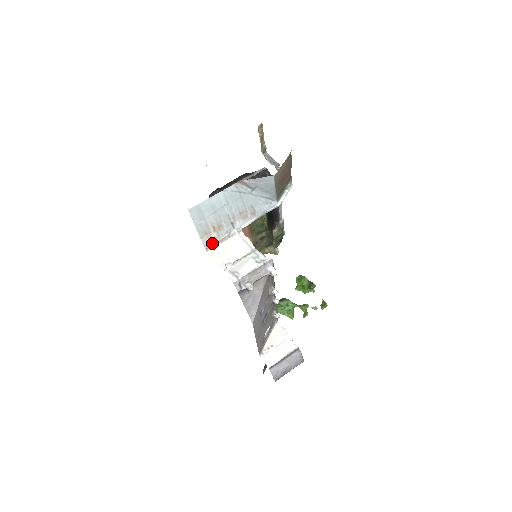
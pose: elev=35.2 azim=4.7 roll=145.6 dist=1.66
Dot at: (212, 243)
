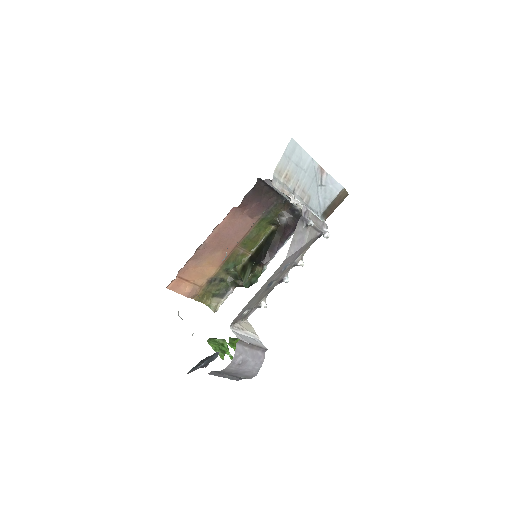
Dot at: (277, 183)
